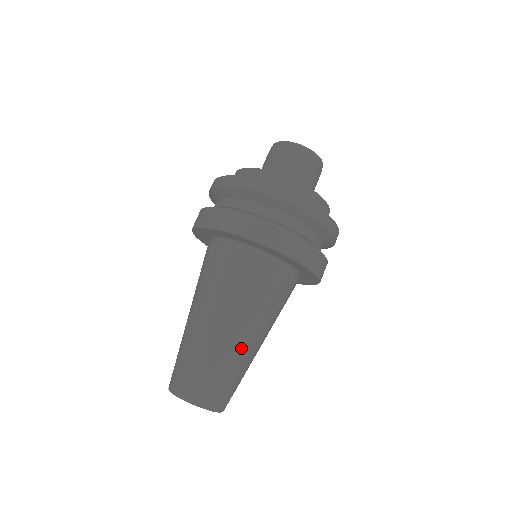
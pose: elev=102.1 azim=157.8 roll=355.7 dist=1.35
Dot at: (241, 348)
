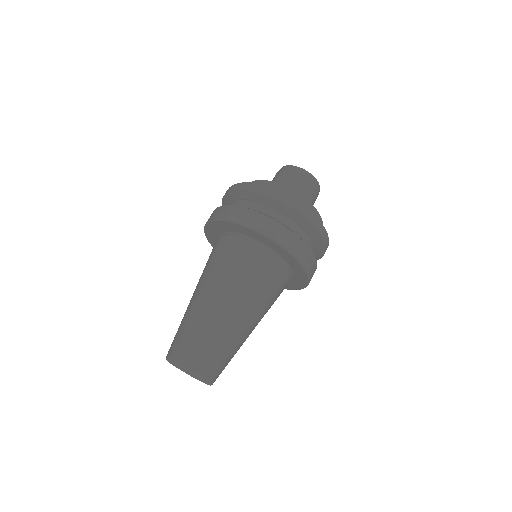
Dot at: (245, 334)
